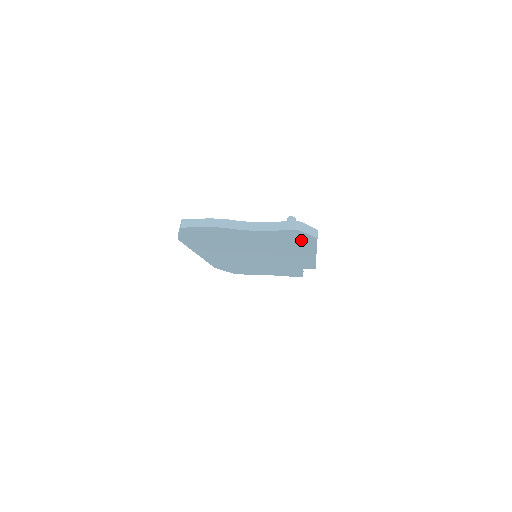
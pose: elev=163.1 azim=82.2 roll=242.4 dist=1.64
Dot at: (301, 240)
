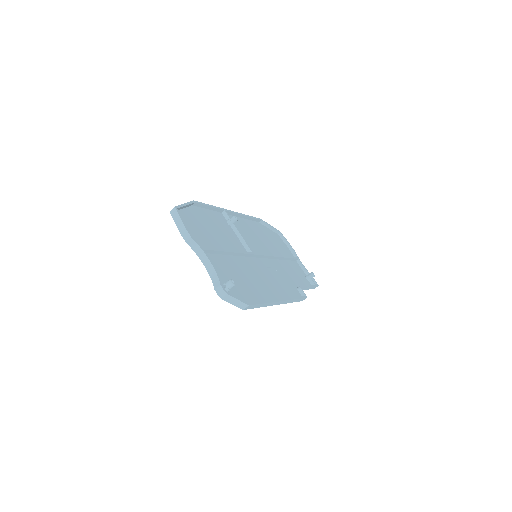
Dot at: occluded
